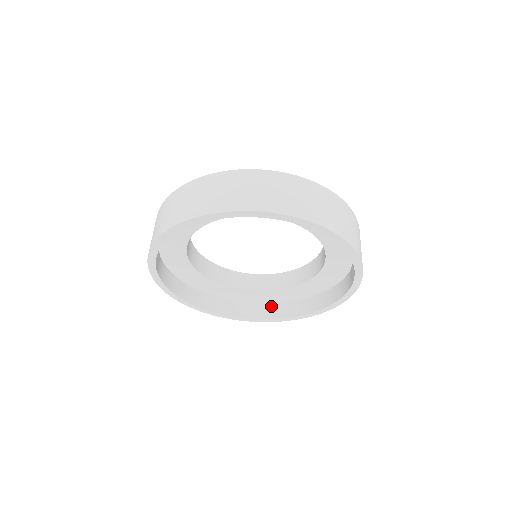
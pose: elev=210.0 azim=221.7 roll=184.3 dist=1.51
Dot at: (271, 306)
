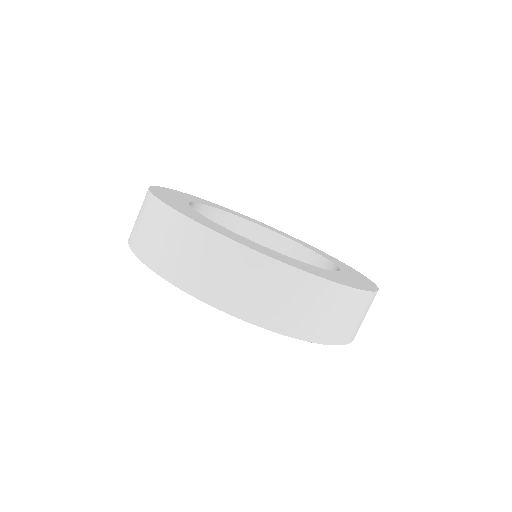
Dot at: occluded
